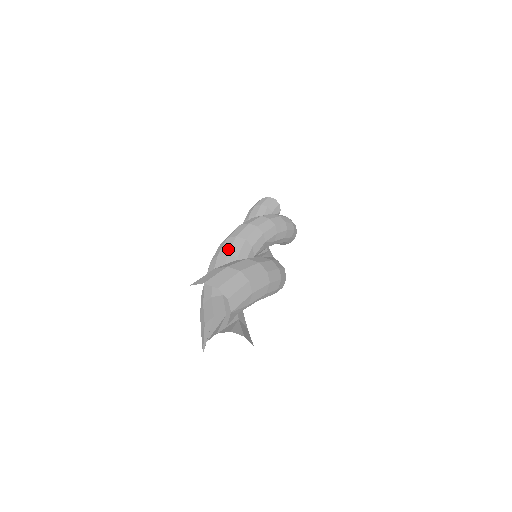
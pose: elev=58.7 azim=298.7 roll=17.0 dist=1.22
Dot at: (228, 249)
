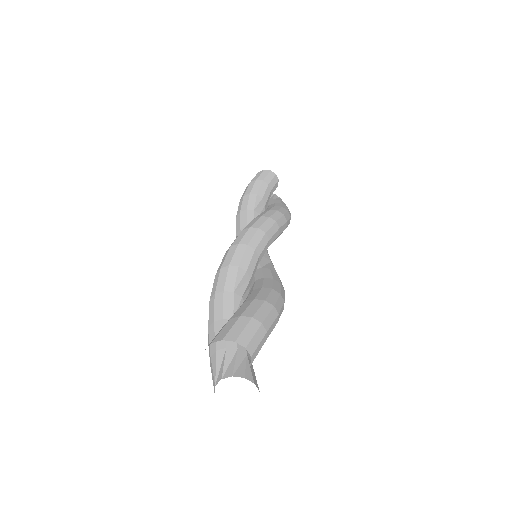
Dot at: (239, 260)
